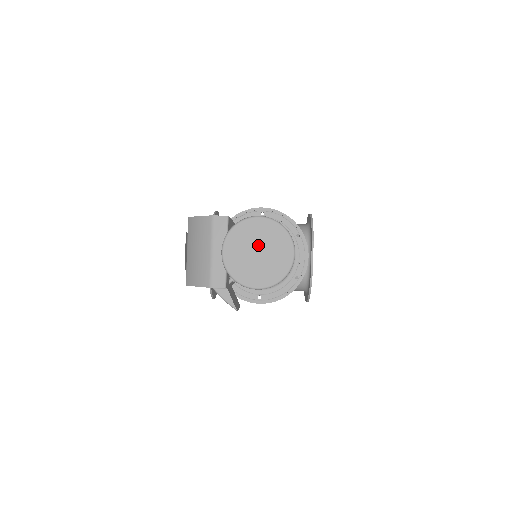
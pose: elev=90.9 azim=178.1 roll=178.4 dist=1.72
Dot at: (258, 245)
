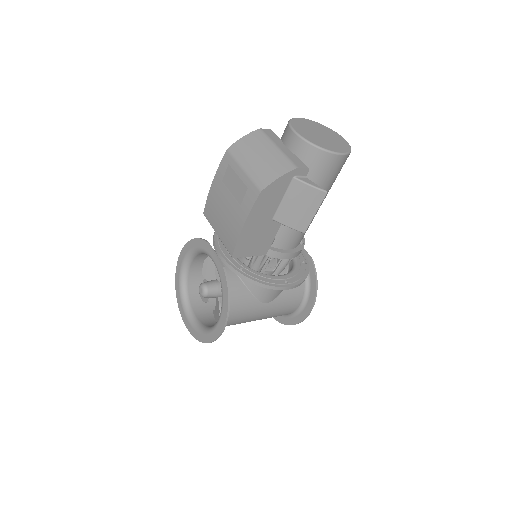
Dot at: (317, 131)
